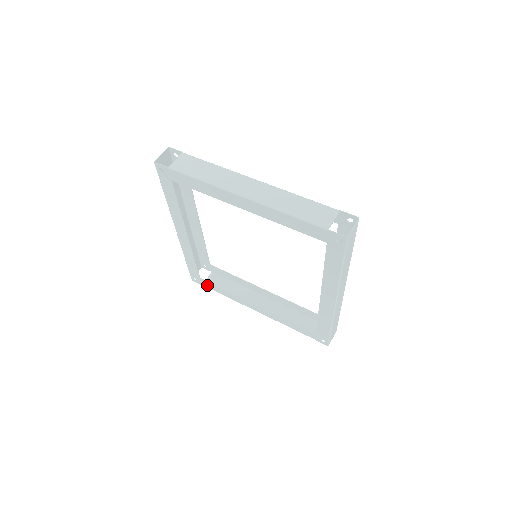
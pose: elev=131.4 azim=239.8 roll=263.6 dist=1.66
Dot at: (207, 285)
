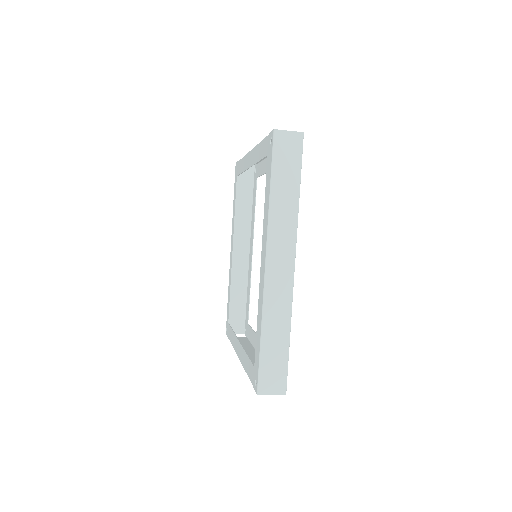
Dot at: occluded
